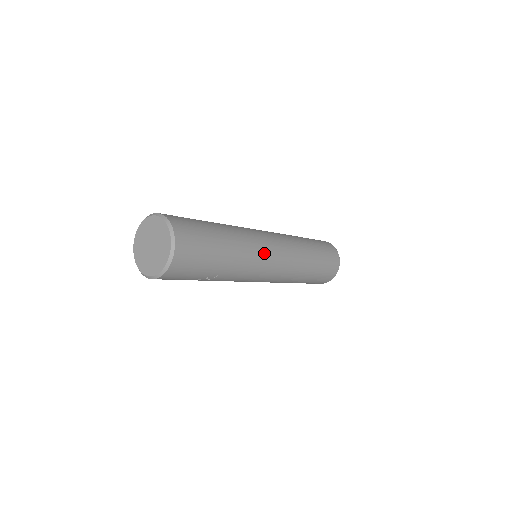
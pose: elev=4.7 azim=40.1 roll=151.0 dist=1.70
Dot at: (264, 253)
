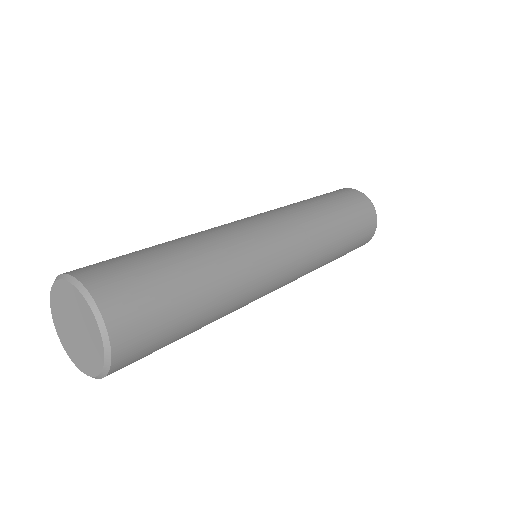
Dot at: occluded
